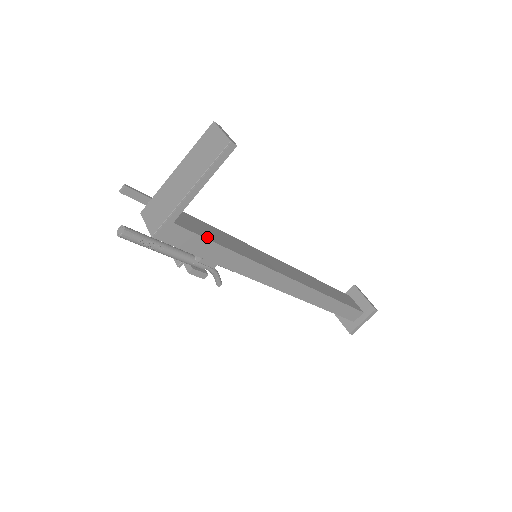
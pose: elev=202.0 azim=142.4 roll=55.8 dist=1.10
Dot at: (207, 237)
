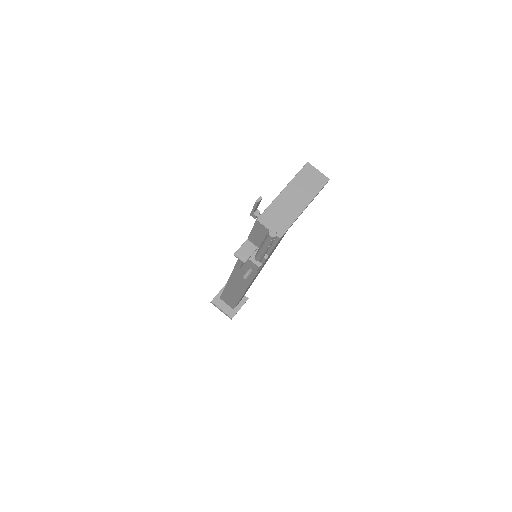
Dot at: occluded
